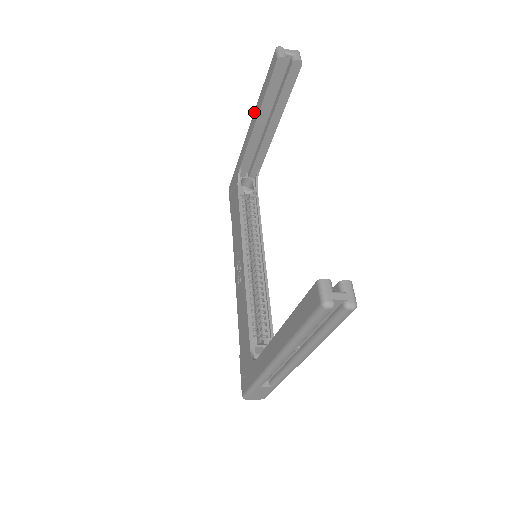
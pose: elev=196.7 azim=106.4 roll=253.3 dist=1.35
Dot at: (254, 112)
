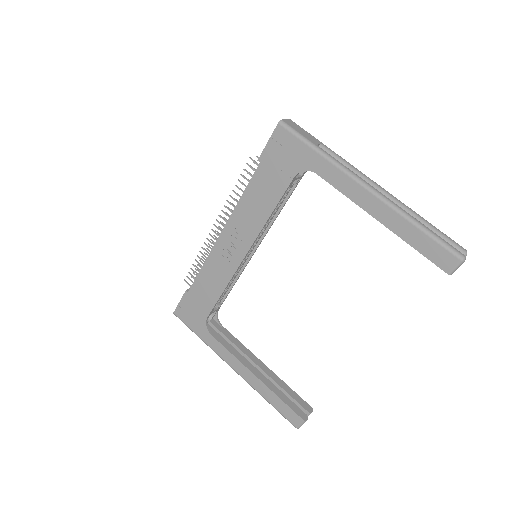
Dot at: (387, 207)
